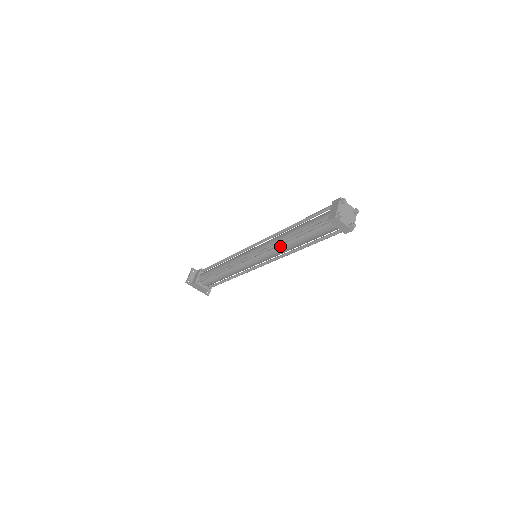
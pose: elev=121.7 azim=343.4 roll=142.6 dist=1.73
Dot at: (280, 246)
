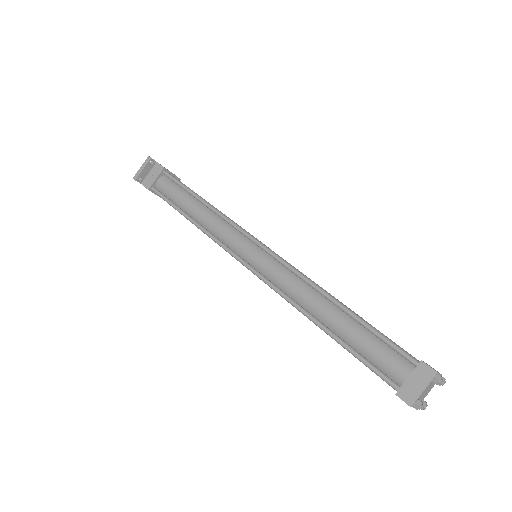
Dot at: (300, 307)
